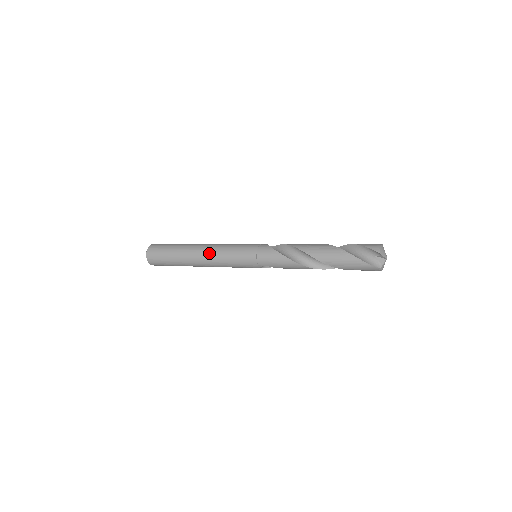
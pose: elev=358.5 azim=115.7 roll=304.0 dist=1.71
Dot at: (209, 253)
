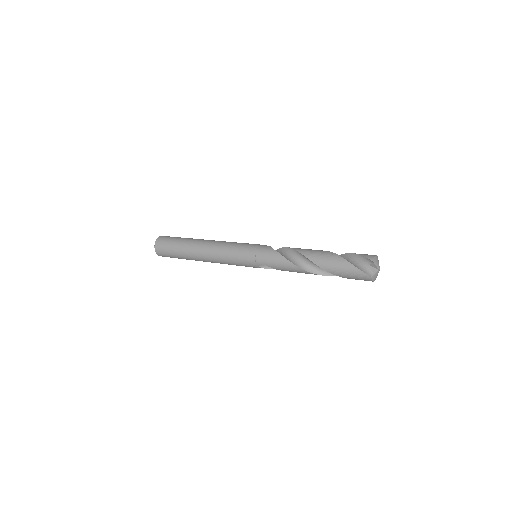
Dot at: (213, 246)
